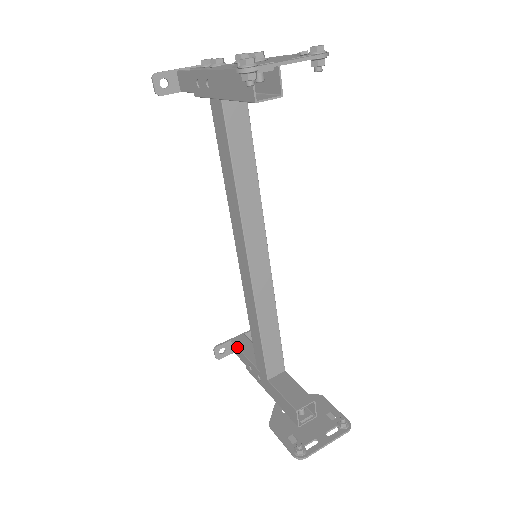
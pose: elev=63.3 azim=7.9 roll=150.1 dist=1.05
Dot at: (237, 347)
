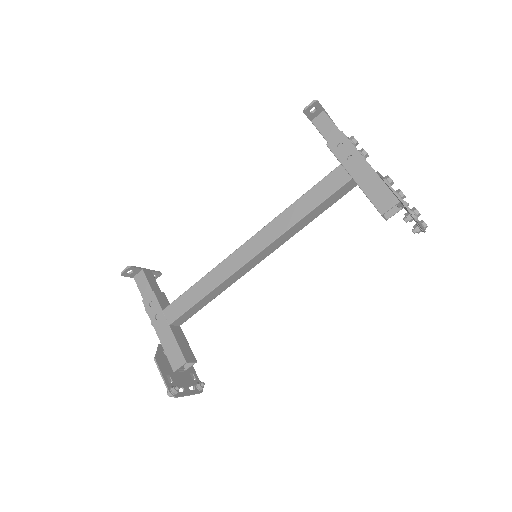
Dot at: (146, 279)
